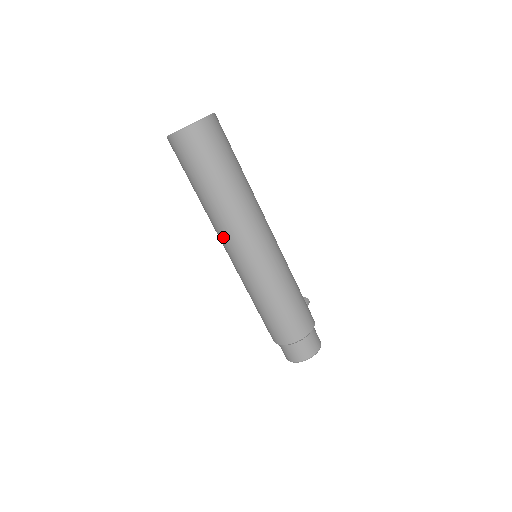
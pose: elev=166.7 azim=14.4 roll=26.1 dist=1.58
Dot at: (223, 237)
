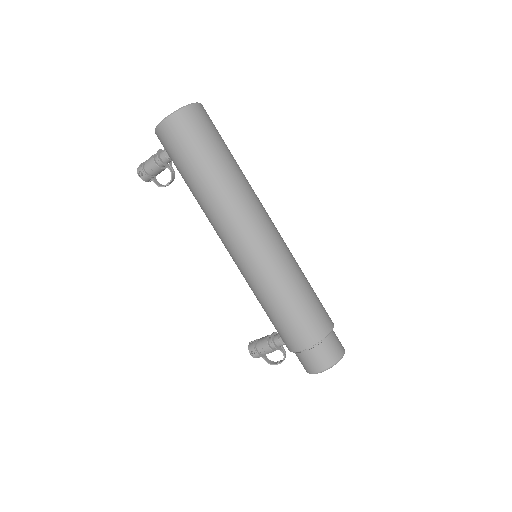
Dot at: (238, 219)
